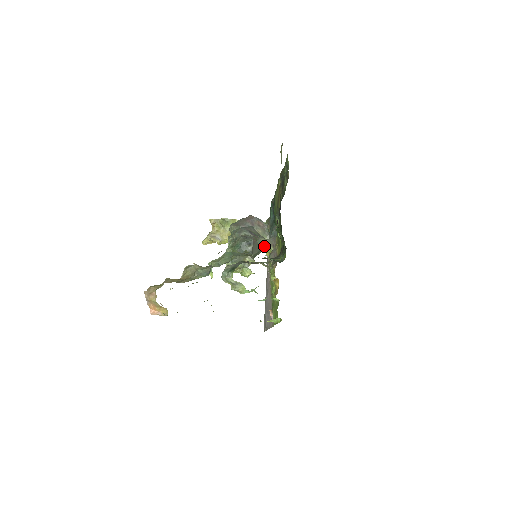
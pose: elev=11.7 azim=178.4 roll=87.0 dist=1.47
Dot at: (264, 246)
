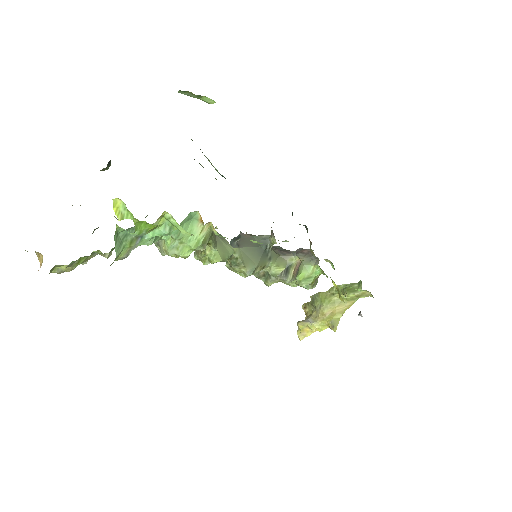
Dot at: (265, 241)
